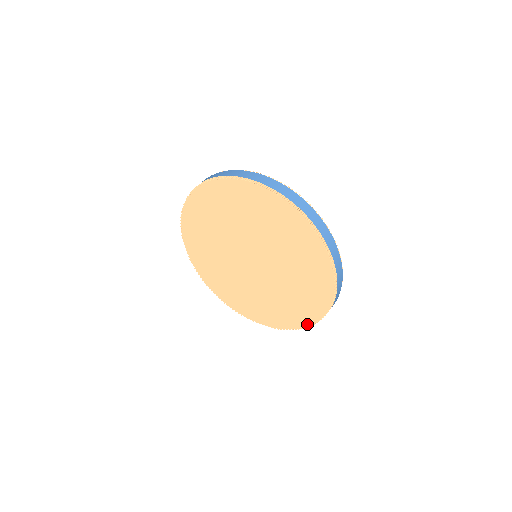
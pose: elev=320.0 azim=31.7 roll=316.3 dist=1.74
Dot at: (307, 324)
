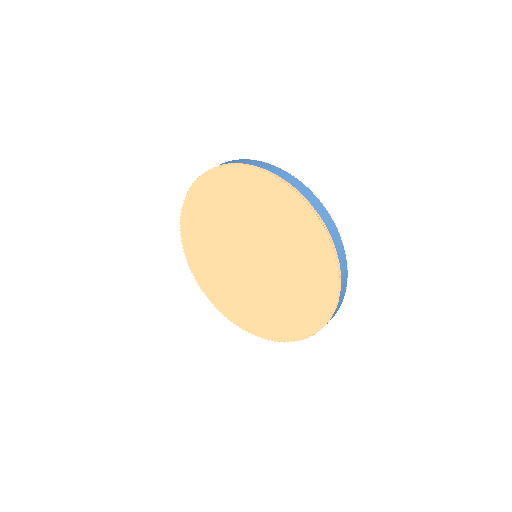
Dot at: (329, 310)
